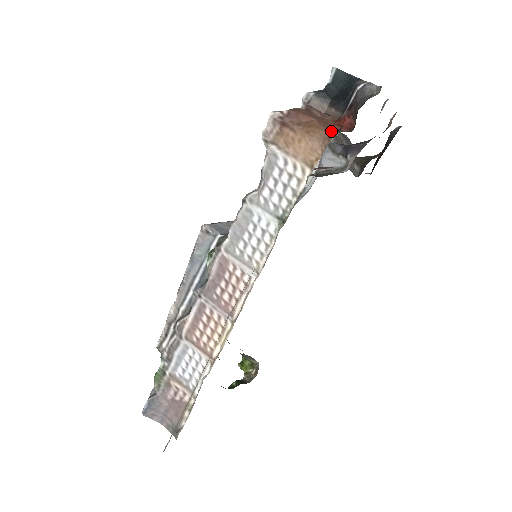
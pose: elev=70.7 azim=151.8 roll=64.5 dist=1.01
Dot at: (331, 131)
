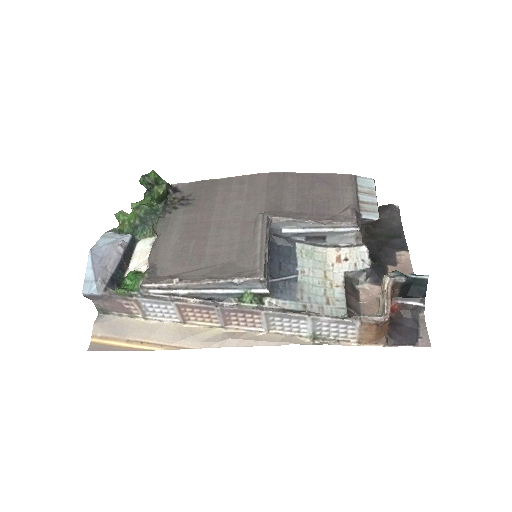
Dot at: (386, 332)
